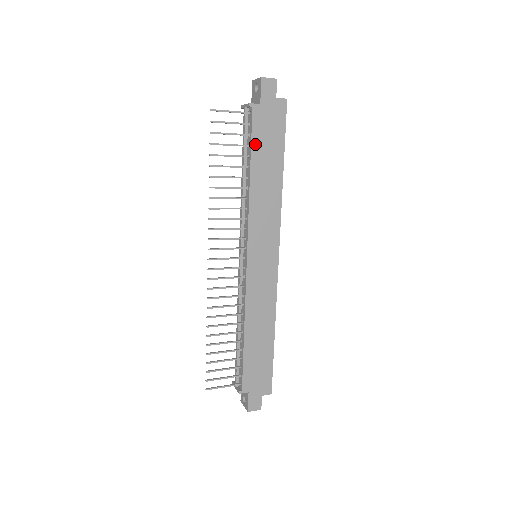
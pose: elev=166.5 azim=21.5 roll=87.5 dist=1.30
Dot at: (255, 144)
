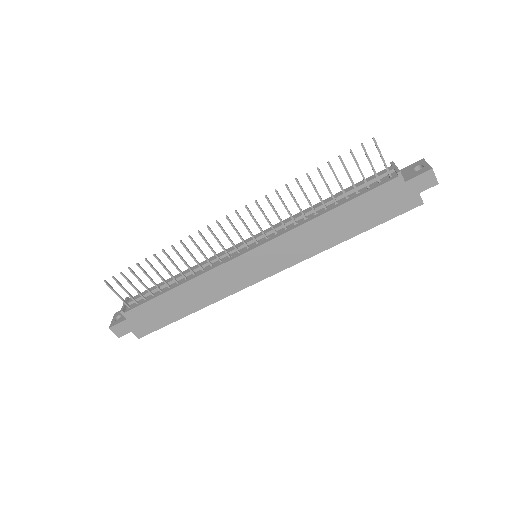
Dot at: (363, 198)
